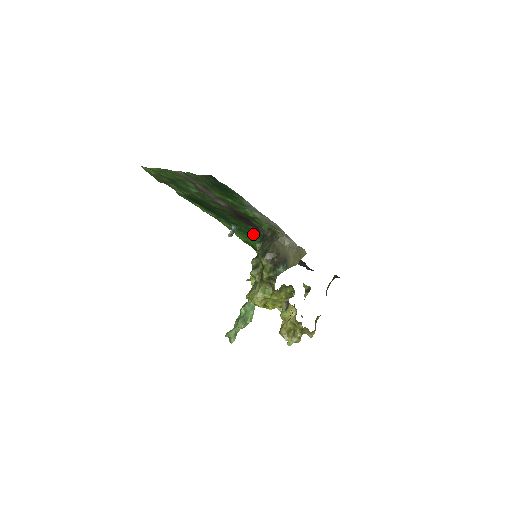
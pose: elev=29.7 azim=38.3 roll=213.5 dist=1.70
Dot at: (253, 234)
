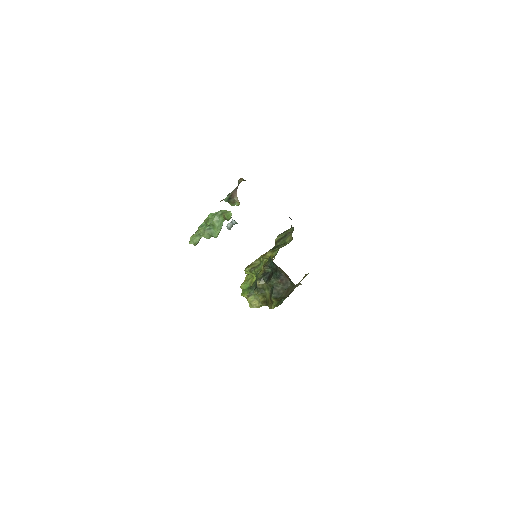
Dot at: occluded
